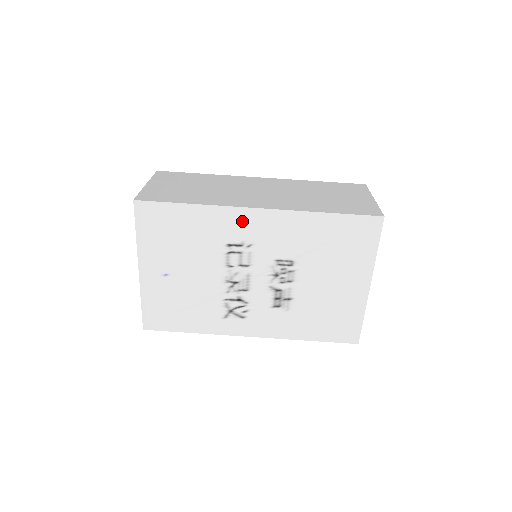
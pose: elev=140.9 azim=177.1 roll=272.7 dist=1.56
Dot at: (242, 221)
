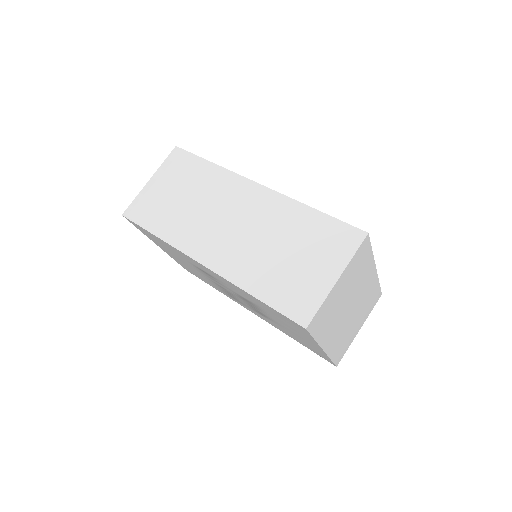
Dot at: (196, 263)
